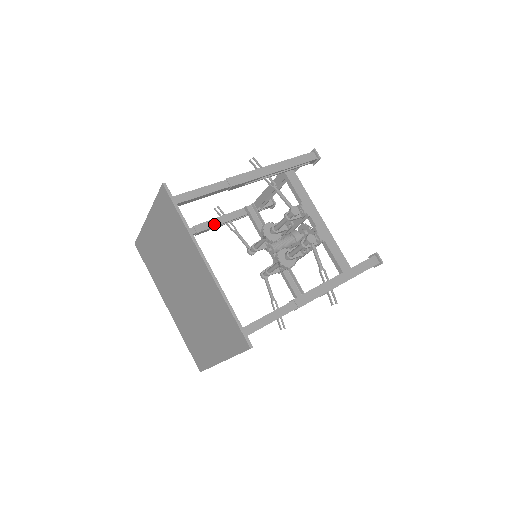
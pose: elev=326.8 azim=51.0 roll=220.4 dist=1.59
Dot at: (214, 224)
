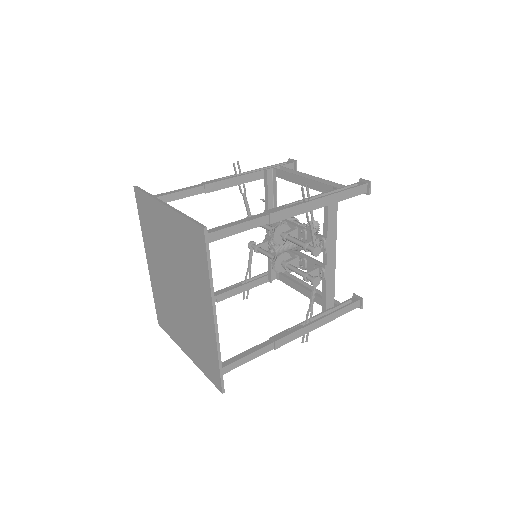
Dot at: (226, 185)
